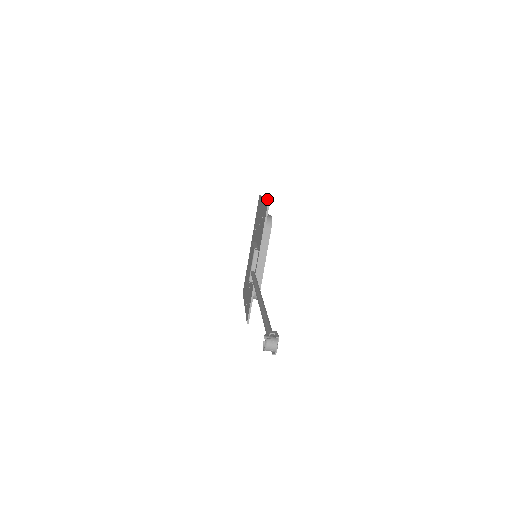
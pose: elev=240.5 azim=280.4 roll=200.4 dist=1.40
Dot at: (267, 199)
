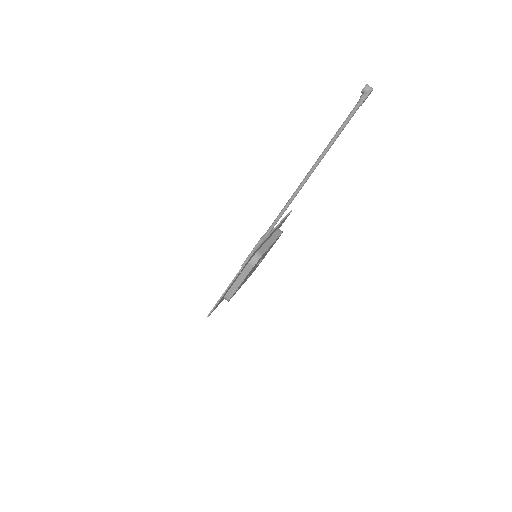
Dot at: occluded
